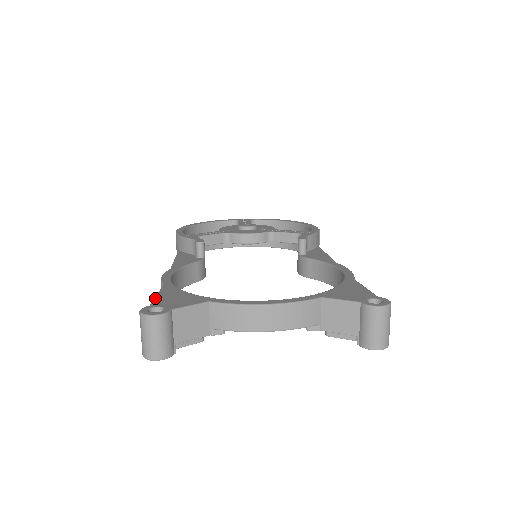
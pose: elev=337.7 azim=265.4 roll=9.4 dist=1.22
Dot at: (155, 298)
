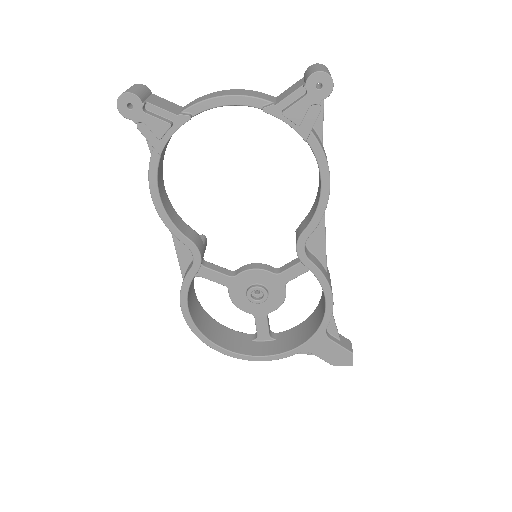
Dot at: occluded
